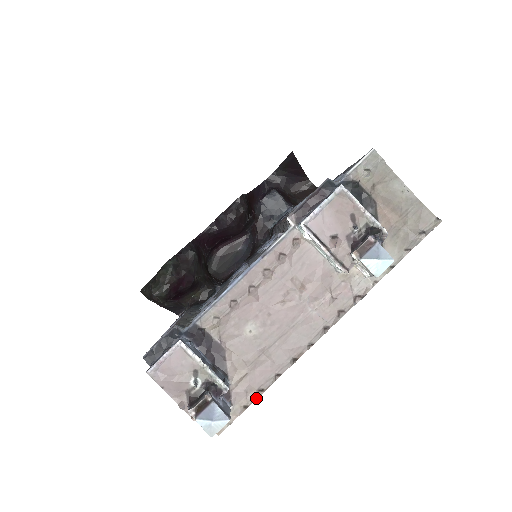
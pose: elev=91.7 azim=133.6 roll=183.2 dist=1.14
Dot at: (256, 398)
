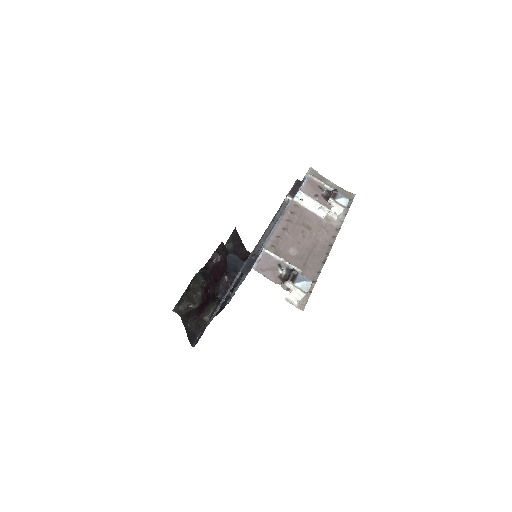
Dot at: occluded
